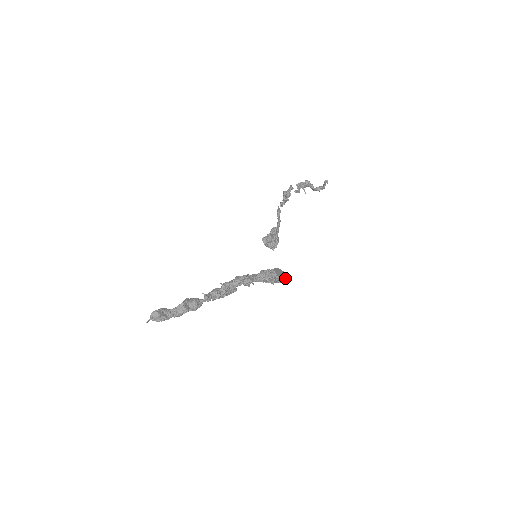
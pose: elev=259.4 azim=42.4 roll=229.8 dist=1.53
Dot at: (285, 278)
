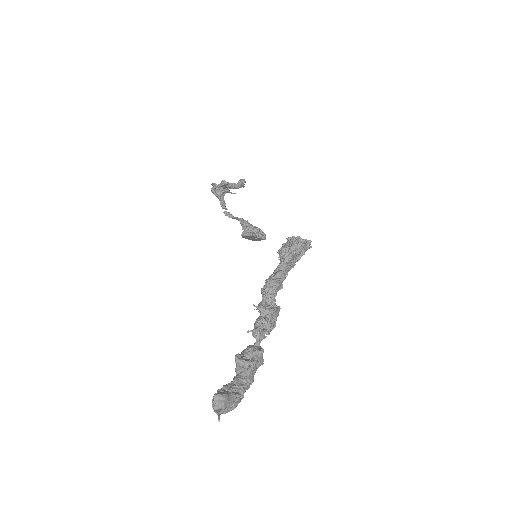
Dot at: (309, 241)
